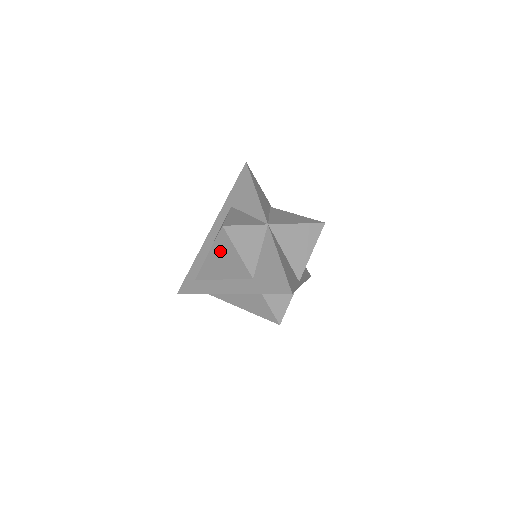
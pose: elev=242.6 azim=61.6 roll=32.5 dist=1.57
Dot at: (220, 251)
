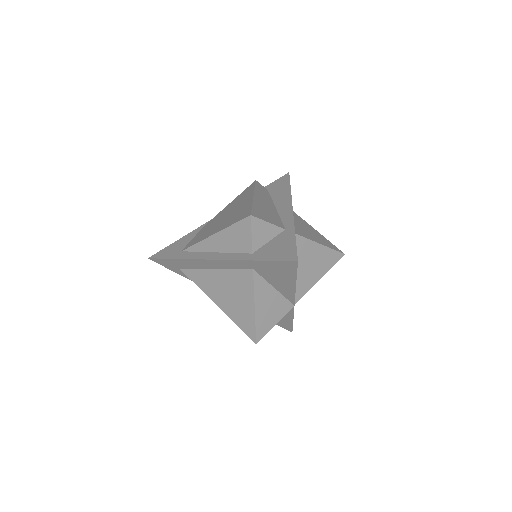
Dot at: occluded
